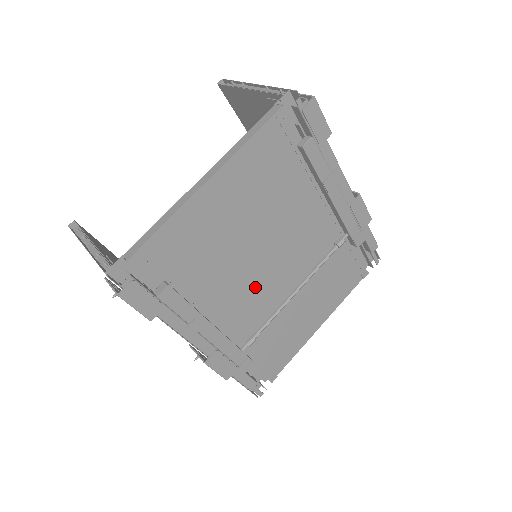
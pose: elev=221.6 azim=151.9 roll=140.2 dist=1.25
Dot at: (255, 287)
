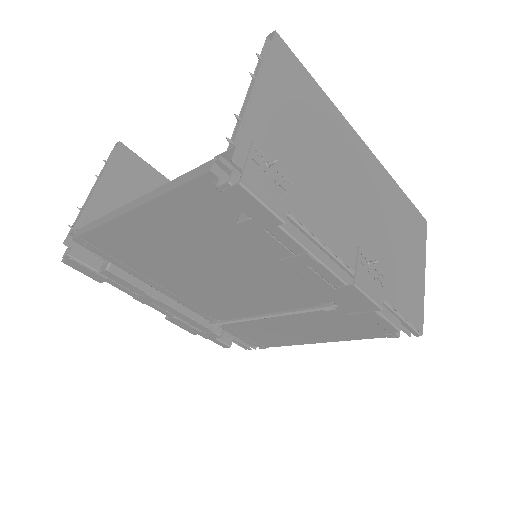
Dot at: (219, 293)
